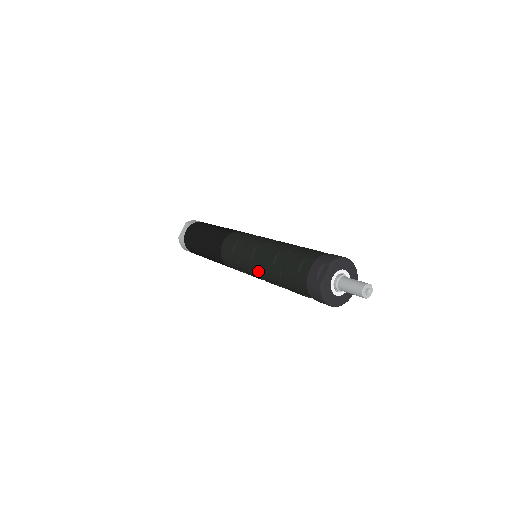
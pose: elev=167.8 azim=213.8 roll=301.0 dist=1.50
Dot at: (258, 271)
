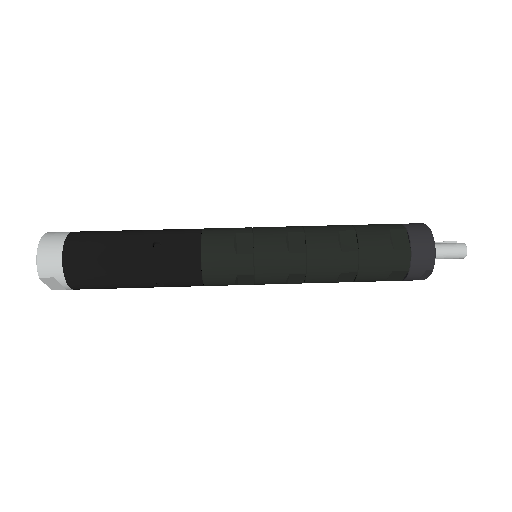
Dot at: occluded
